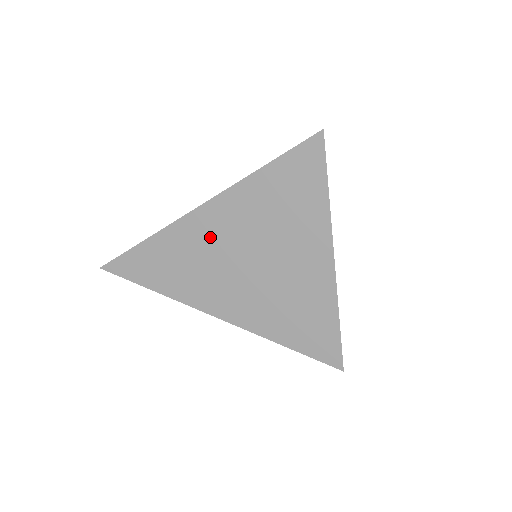
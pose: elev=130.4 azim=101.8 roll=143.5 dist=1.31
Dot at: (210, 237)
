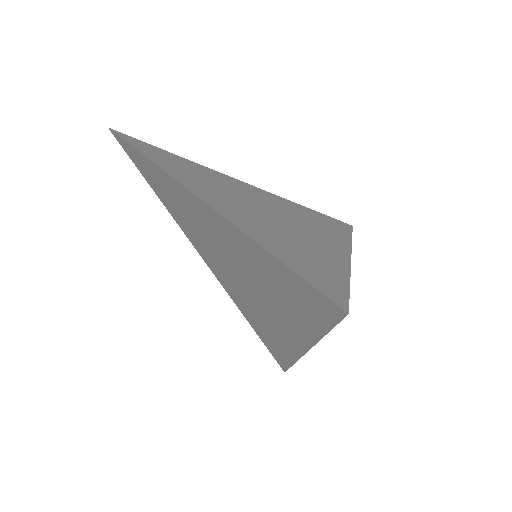
Dot at: (204, 223)
